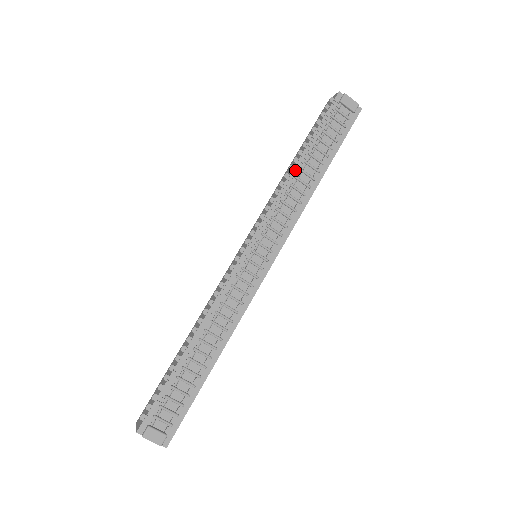
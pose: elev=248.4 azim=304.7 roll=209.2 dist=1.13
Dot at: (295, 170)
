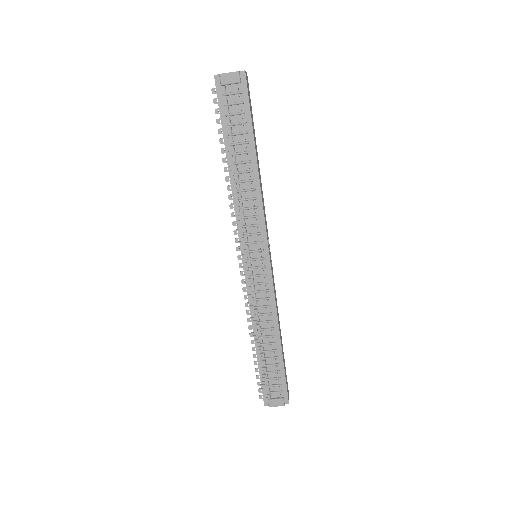
Dot at: (232, 177)
